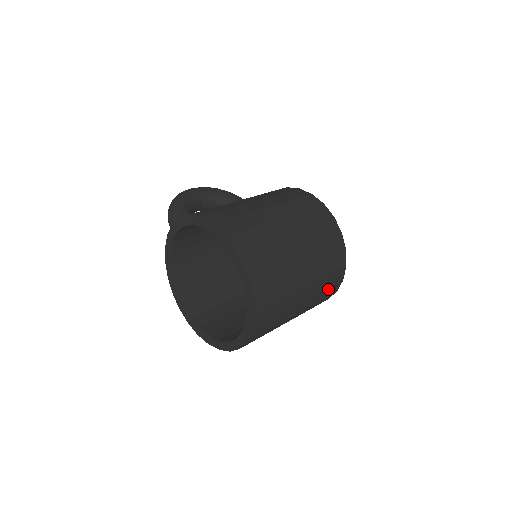
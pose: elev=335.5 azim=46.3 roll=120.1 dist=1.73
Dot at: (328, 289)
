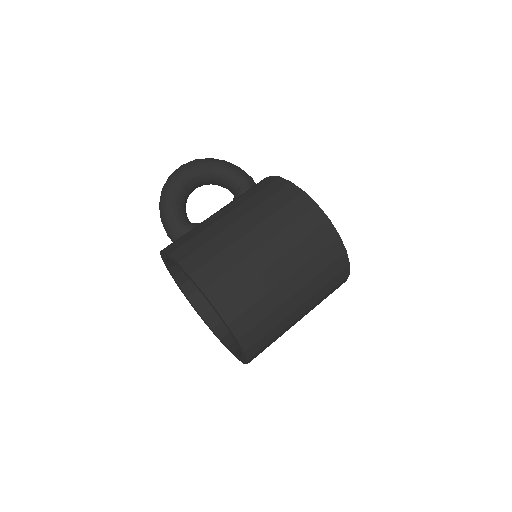
Dot at: occluded
